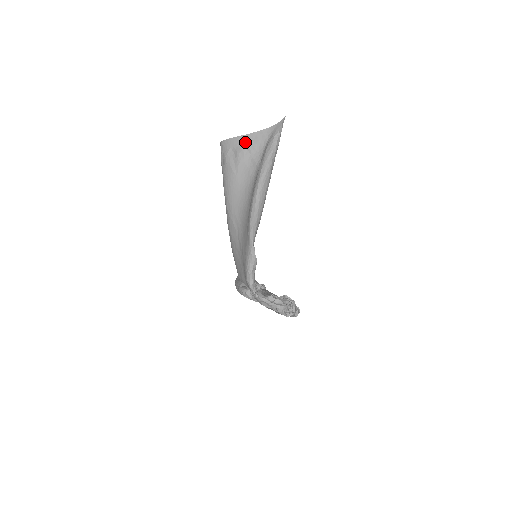
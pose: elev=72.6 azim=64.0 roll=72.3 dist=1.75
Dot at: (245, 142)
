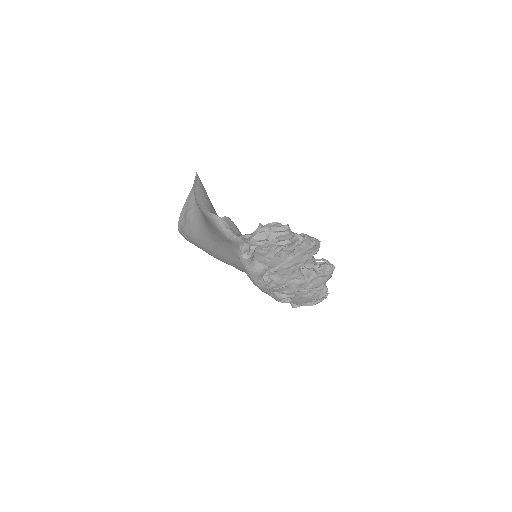
Dot at: (186, 208)
